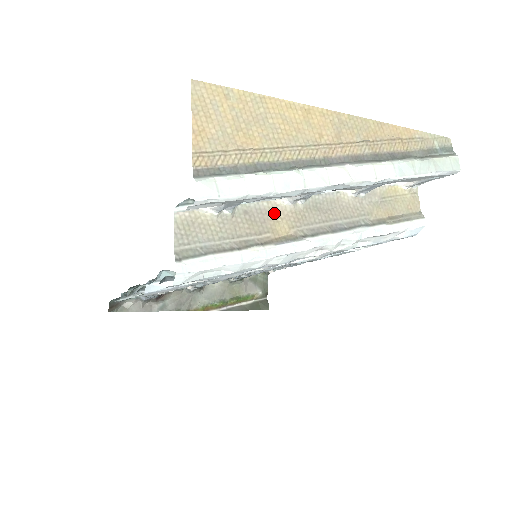
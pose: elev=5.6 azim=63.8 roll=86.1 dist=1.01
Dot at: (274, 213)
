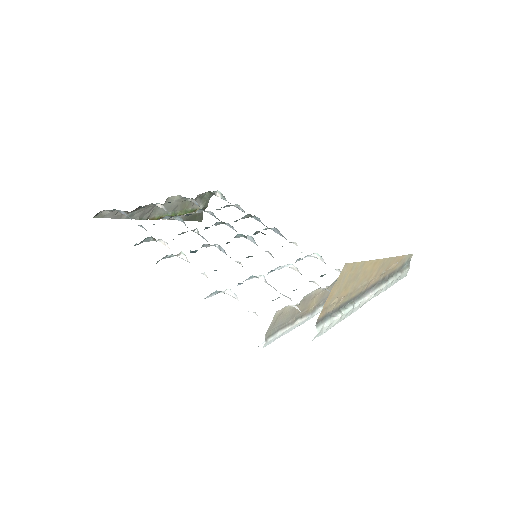
Dot at: (315, 296)
